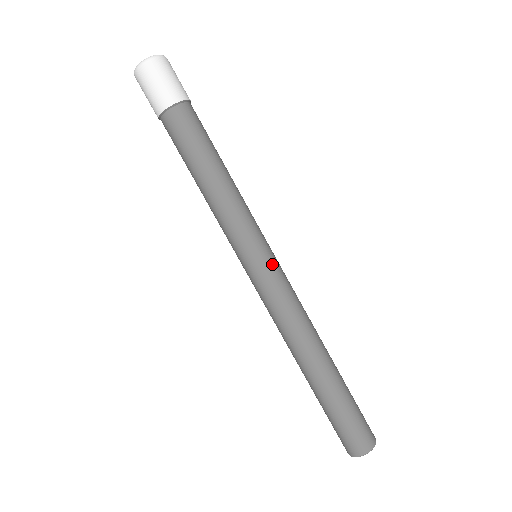
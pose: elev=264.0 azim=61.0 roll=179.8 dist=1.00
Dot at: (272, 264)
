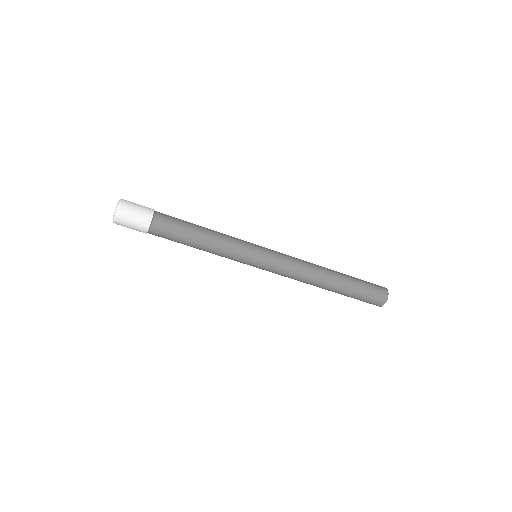
Dot at: (269, 252)
